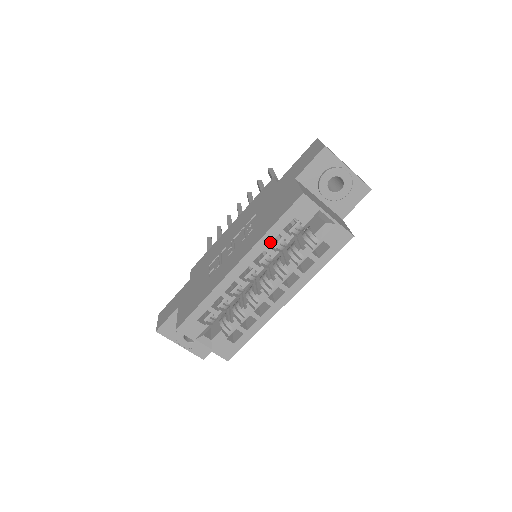
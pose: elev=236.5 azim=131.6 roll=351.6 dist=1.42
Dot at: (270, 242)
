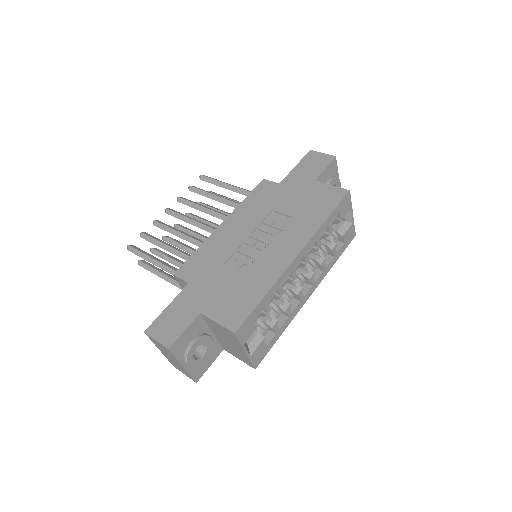
Dot at: (322, 233)
